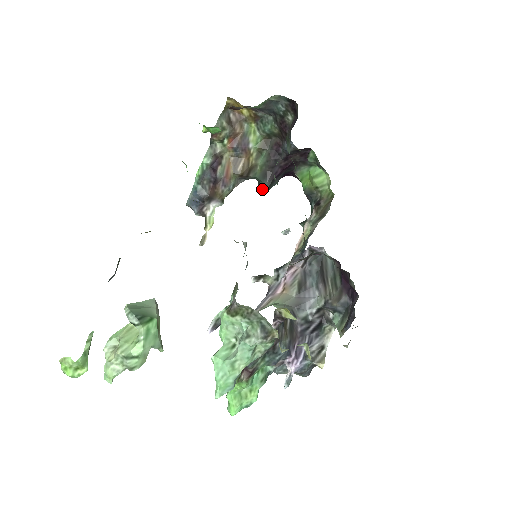
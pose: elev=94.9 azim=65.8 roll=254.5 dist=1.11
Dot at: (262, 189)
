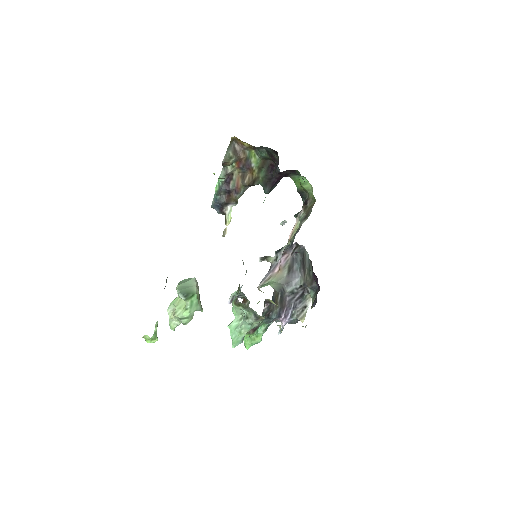
Dot at: occluded
